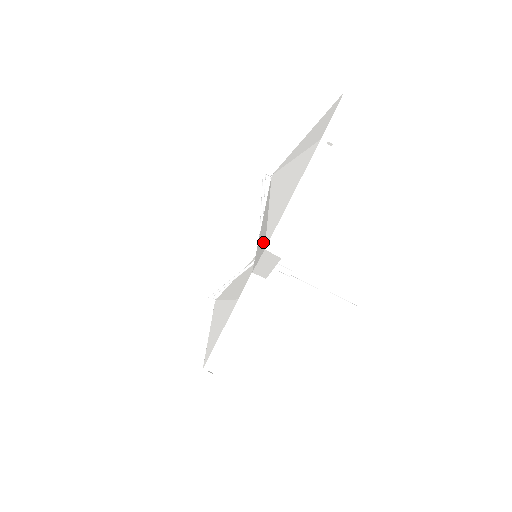
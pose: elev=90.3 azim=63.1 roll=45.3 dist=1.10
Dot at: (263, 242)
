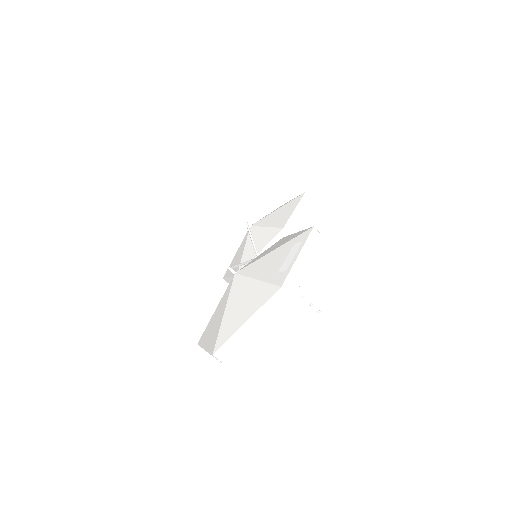
Dot at: occluded
